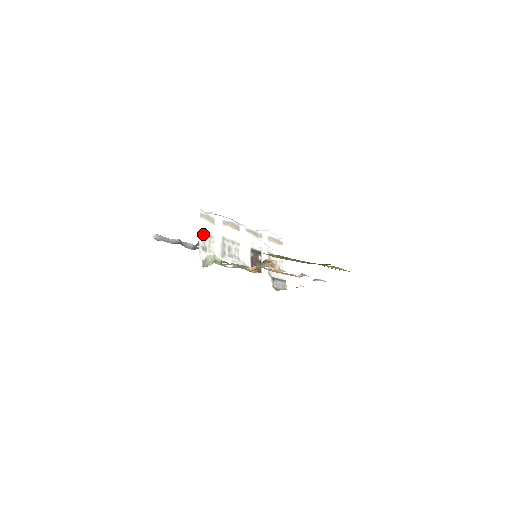
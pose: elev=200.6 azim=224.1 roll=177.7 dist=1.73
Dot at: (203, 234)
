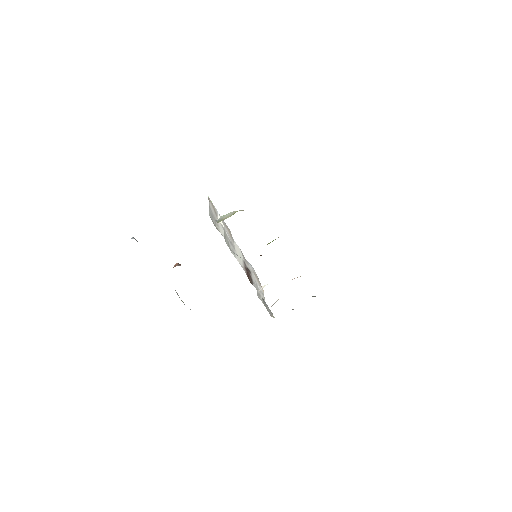
Dot at: (211, 211)
